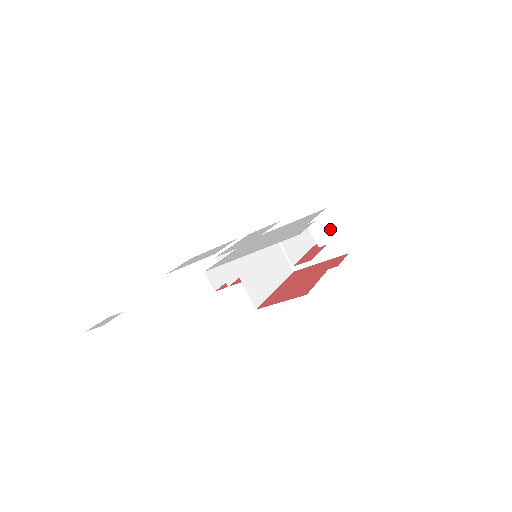
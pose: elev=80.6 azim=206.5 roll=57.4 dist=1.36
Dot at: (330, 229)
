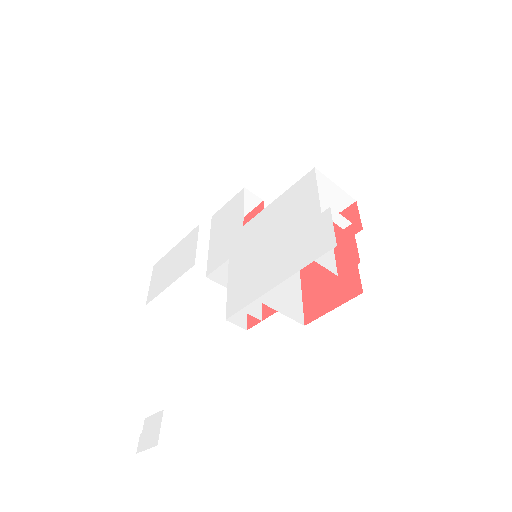
Dot at: (326, 187)
